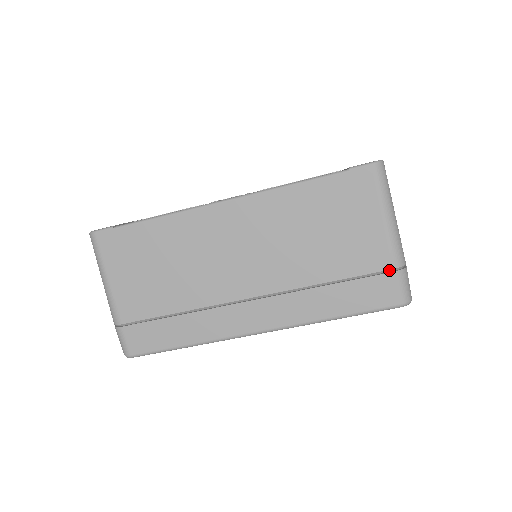
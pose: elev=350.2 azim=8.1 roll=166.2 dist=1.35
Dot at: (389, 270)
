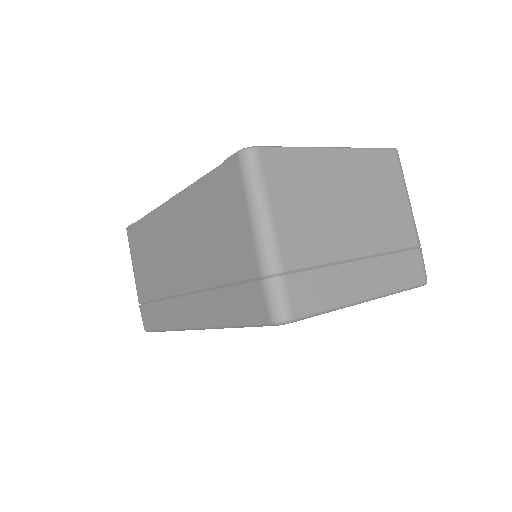
Dot at: (258, 278)
